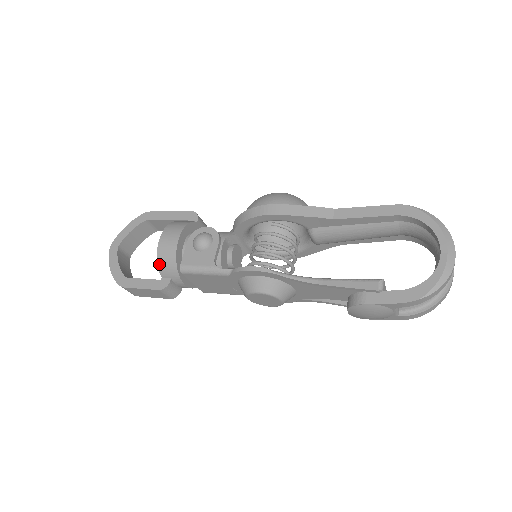
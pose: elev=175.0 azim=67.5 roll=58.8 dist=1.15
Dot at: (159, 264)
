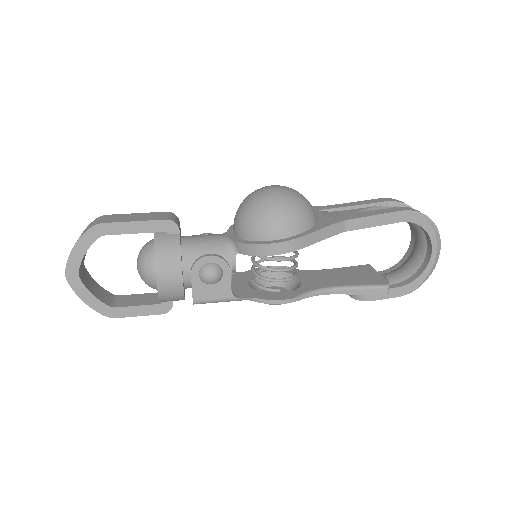
Dot at: (161, 300)
